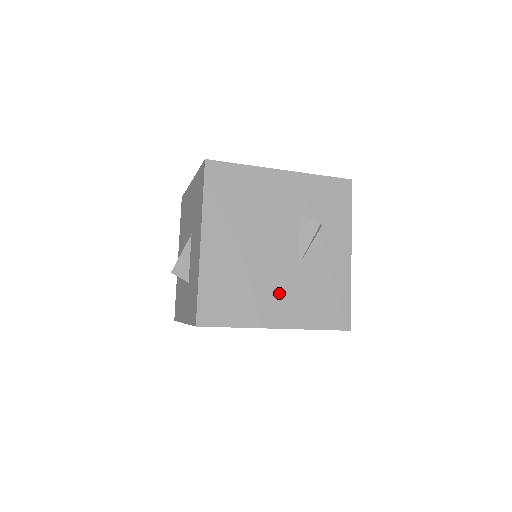
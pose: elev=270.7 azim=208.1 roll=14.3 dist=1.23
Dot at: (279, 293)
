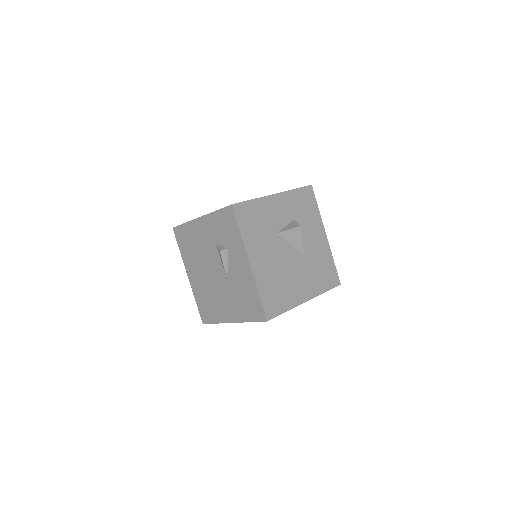
Dot at: (225, 300)
